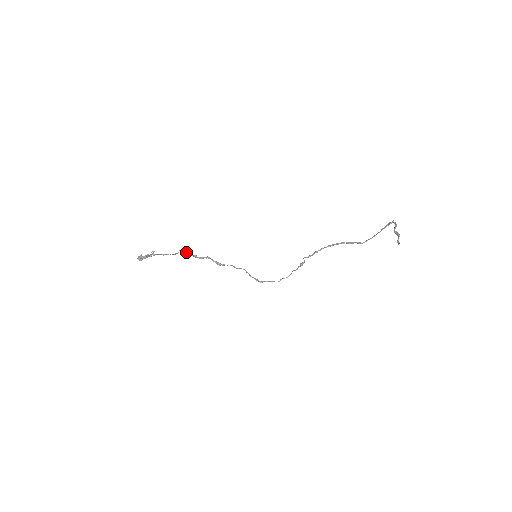
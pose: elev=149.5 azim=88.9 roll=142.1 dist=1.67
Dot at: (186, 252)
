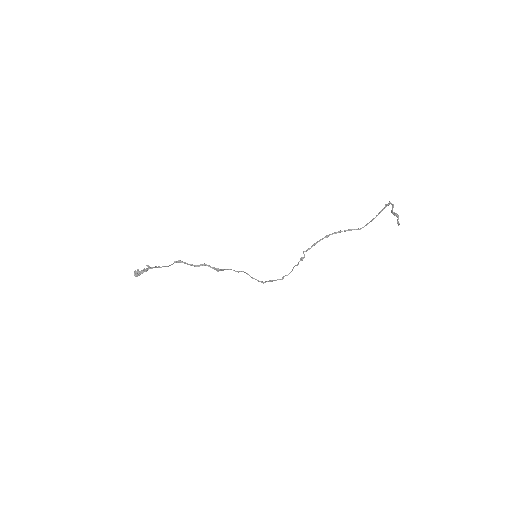
Dot at: (181, 262)
